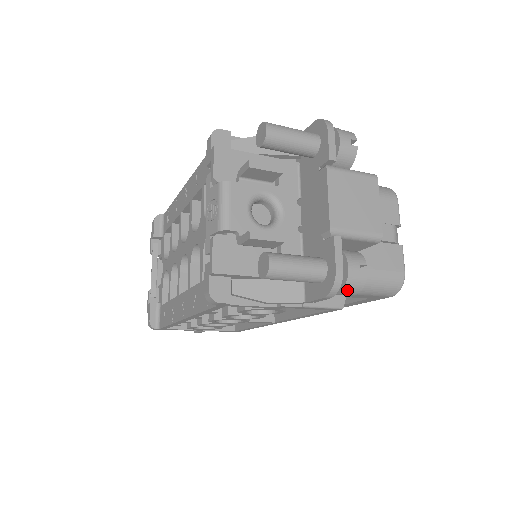
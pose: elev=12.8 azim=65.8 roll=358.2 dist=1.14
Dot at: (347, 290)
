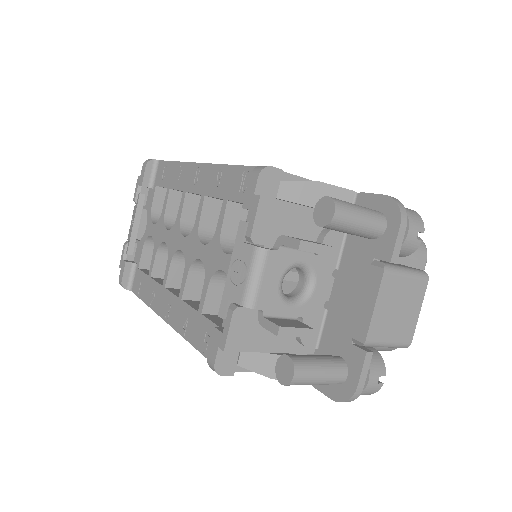
Dot at: occluded
